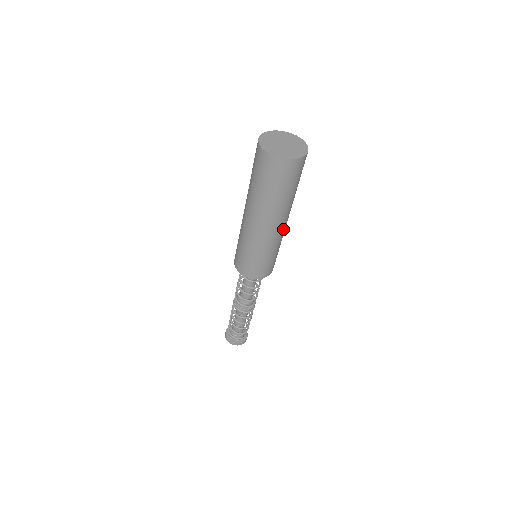
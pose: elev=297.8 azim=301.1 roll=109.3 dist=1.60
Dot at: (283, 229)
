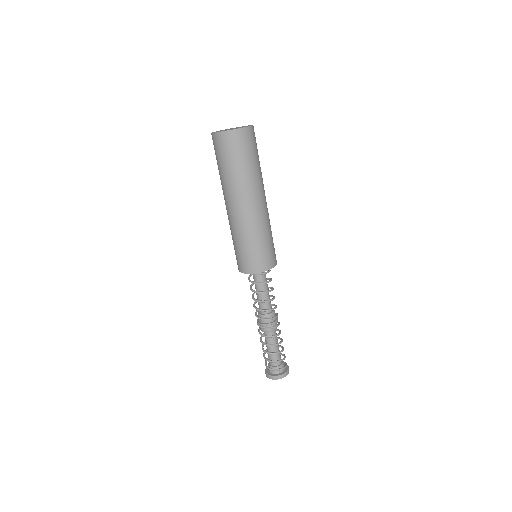
Dot at: (257, 212)
